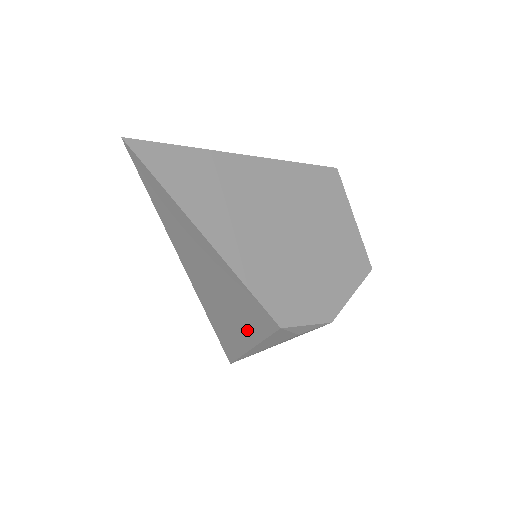
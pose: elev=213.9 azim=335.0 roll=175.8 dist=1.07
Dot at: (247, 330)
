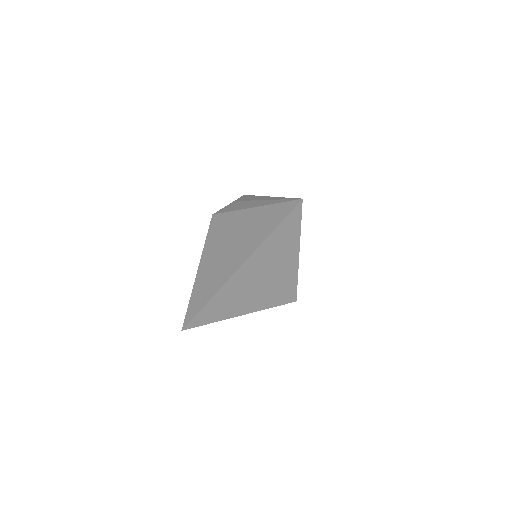
Dot at: (254, 305)
